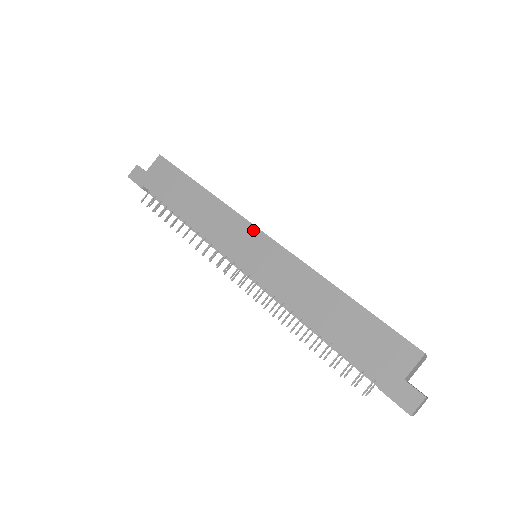
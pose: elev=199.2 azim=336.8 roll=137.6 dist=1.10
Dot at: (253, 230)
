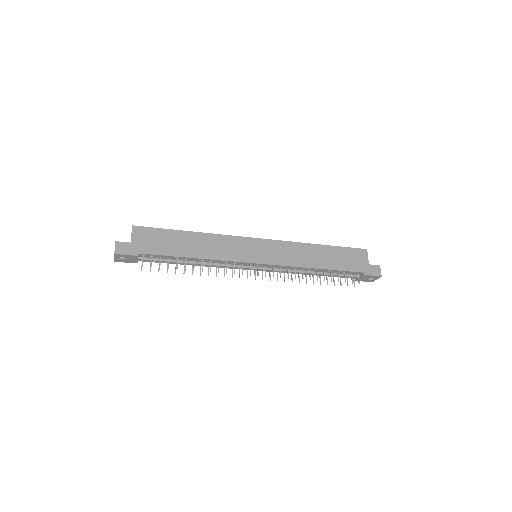
Dot at: (250, 240)
